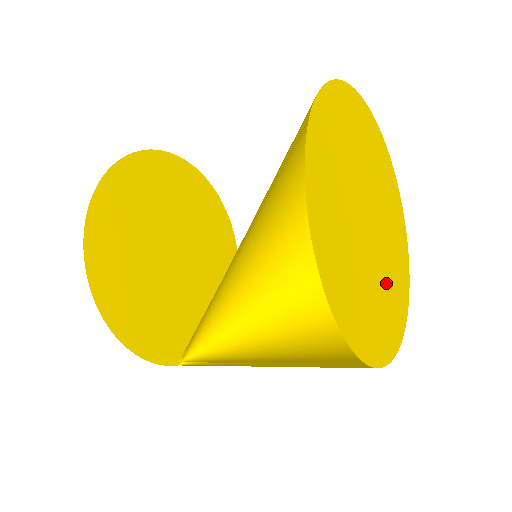
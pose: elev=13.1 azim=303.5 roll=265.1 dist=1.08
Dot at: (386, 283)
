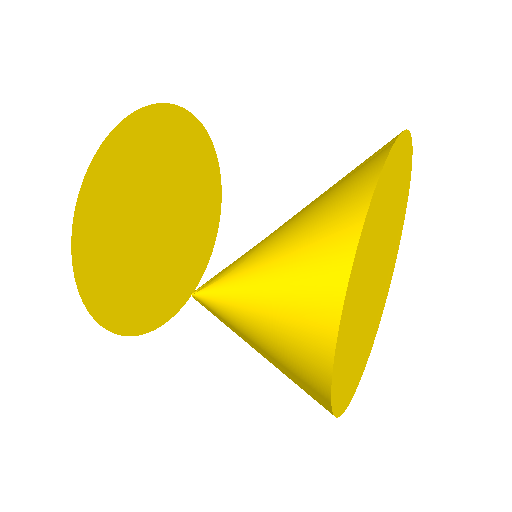
Dot at: (383, 287)
